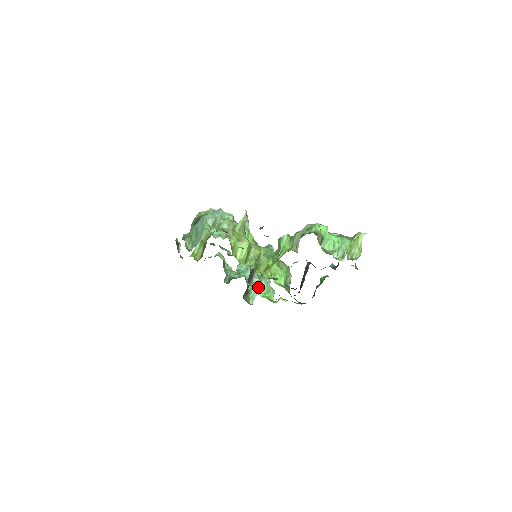
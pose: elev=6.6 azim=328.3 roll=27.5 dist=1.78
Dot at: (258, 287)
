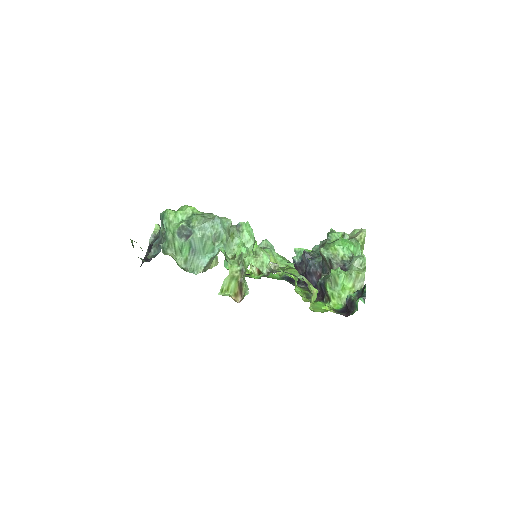
Dot at: occluded
